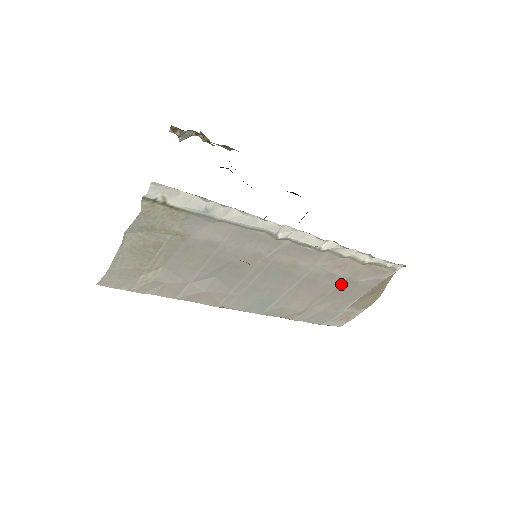
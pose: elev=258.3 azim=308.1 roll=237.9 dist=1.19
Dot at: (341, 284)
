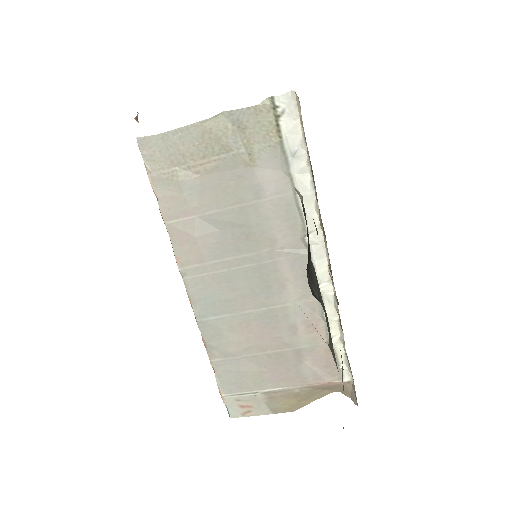
Dot at: (290, 350)
